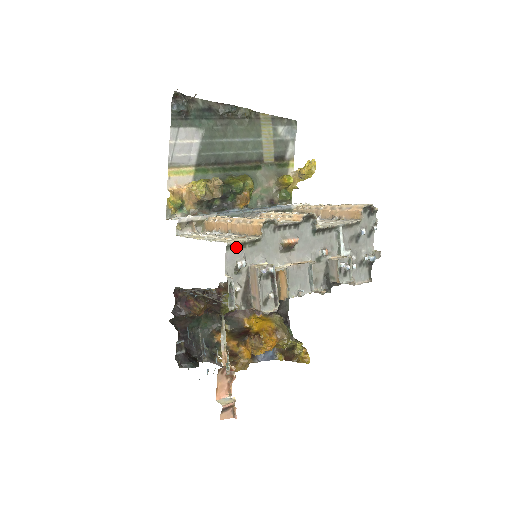
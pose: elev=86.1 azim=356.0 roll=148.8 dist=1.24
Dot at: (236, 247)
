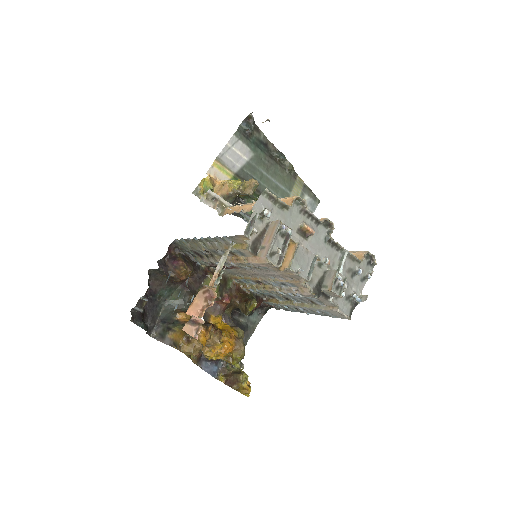
Dot at: (269, 198)
